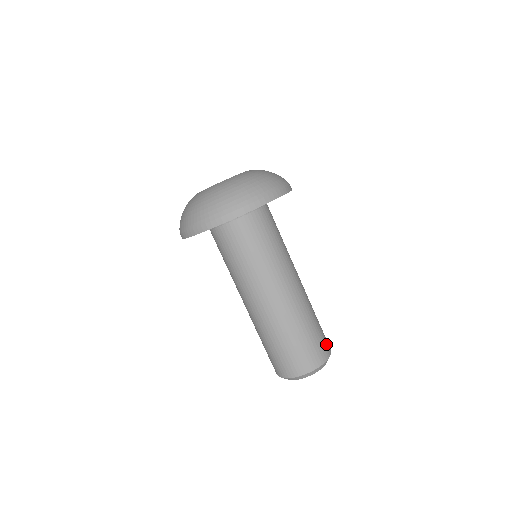
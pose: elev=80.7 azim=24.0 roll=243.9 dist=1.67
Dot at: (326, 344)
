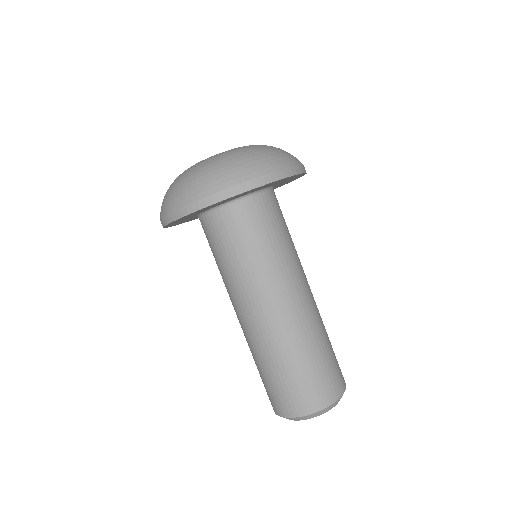
Dot at: occluded
